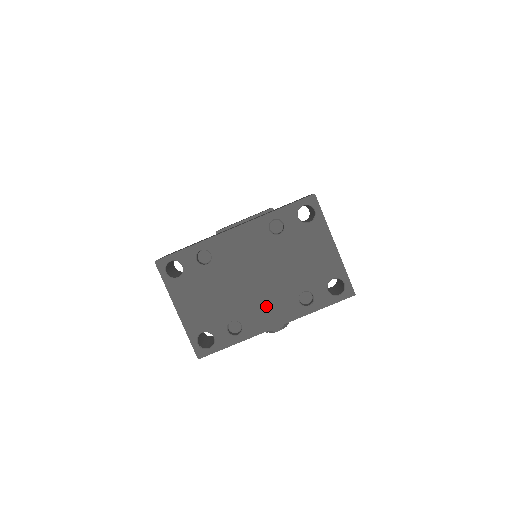
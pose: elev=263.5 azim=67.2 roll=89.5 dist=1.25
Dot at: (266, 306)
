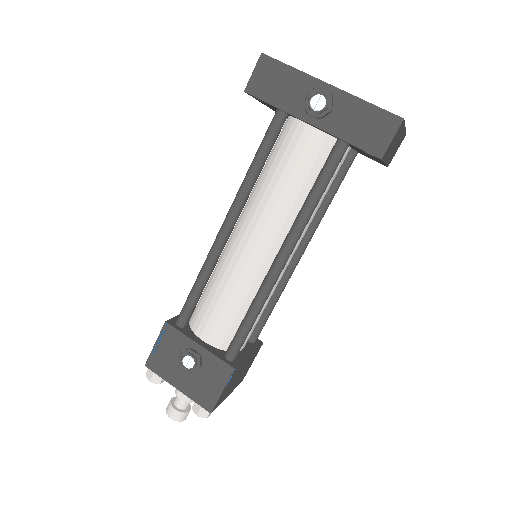
Dot at: occluded
